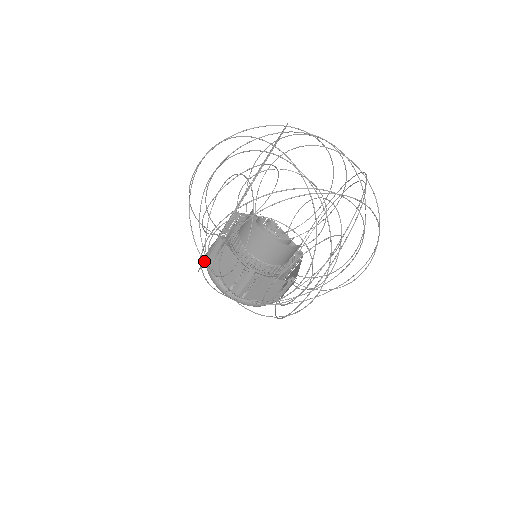
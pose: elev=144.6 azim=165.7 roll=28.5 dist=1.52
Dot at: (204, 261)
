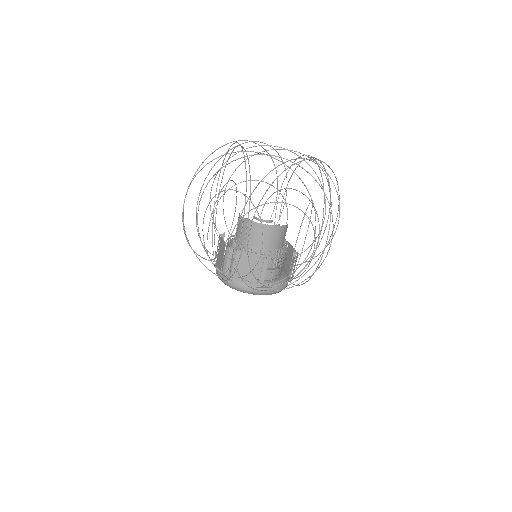
Dot at: (183, 226)
